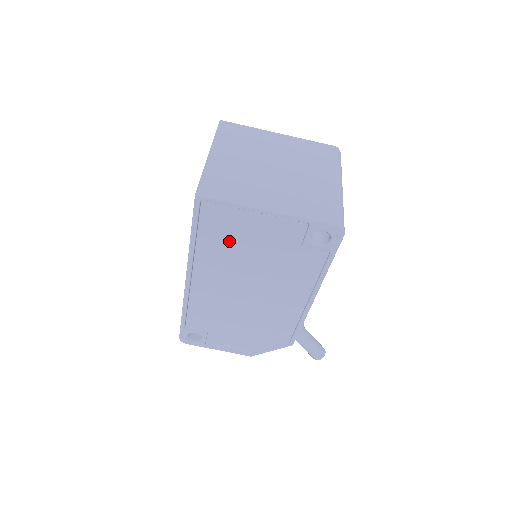
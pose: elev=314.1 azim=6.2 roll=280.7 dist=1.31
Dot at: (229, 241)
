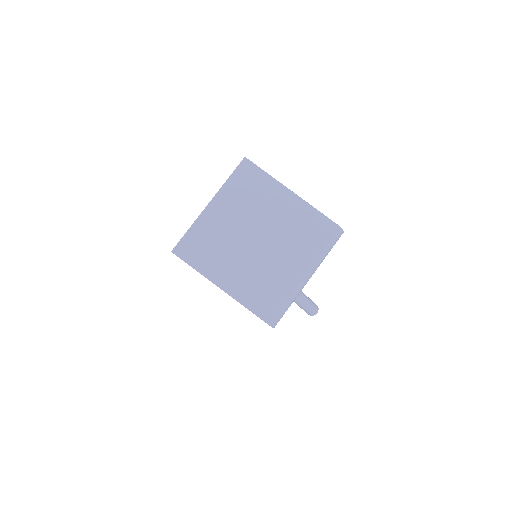
Dot at: occluded
